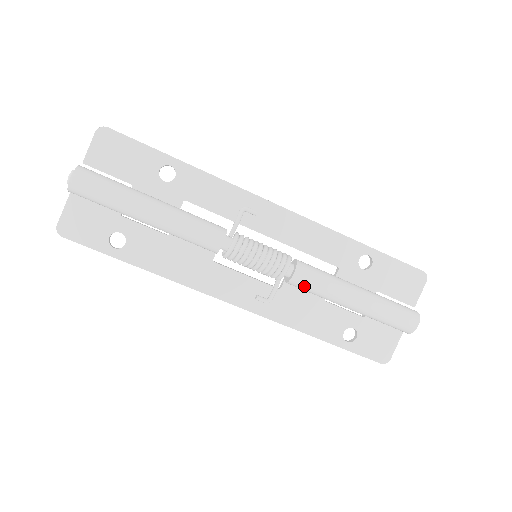
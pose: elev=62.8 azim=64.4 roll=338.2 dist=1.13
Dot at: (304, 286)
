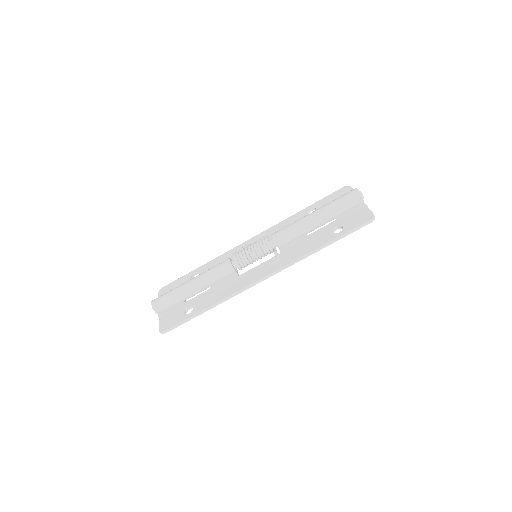
Dot at: (283, 235)
